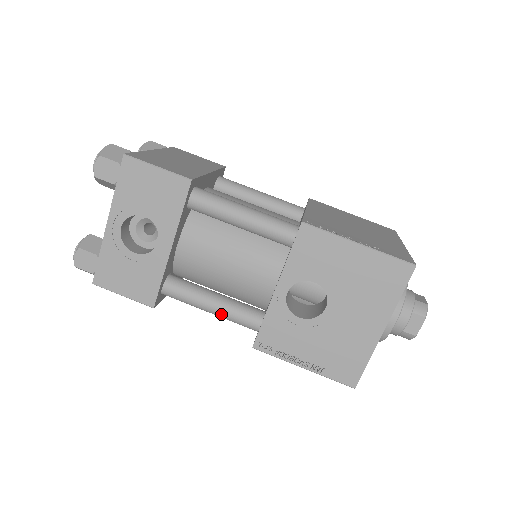
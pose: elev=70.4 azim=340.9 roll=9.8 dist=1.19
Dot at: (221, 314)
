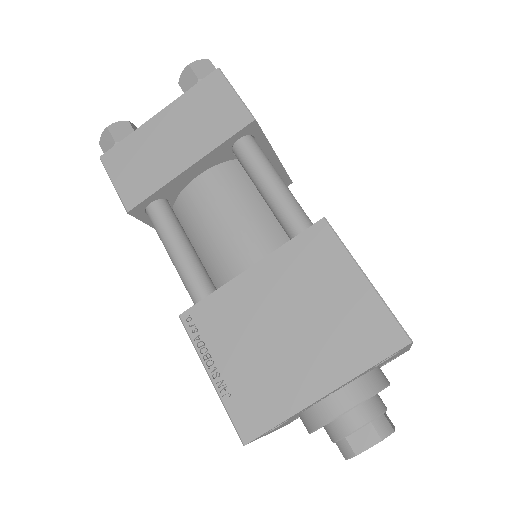
Dot at: occluded
